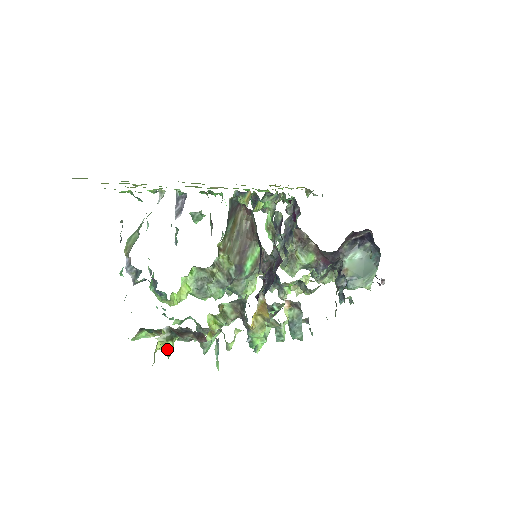
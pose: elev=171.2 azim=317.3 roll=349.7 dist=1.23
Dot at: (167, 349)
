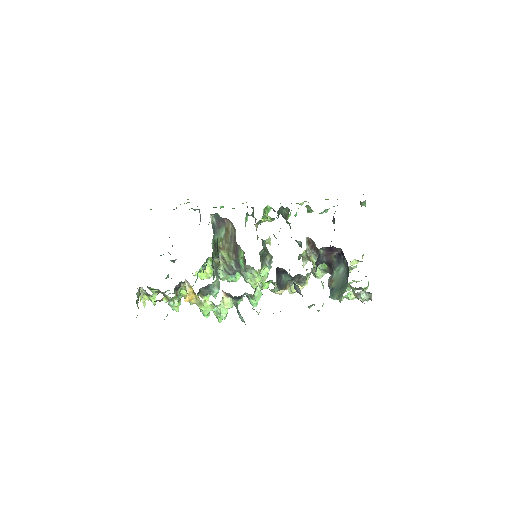
Dot at: (151, 301)
